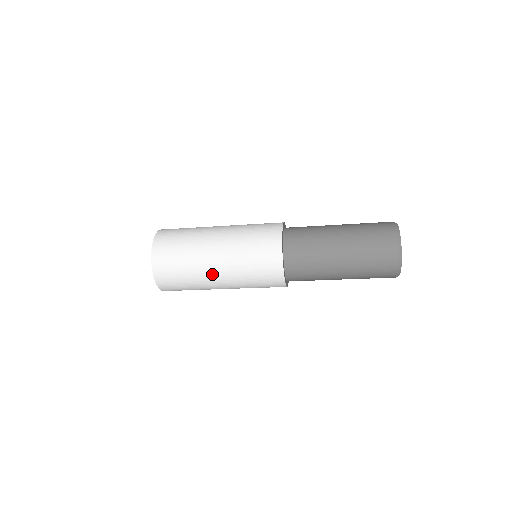
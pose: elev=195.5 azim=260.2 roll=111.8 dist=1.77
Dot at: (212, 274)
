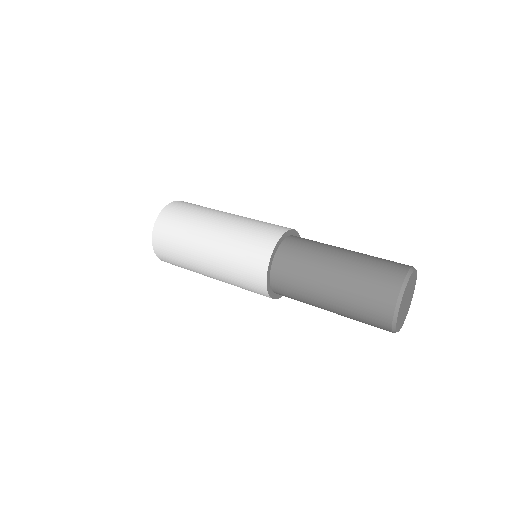
Dot at: (202, 265)
